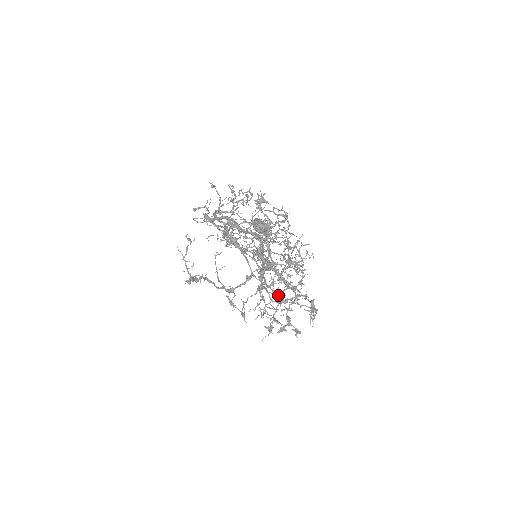
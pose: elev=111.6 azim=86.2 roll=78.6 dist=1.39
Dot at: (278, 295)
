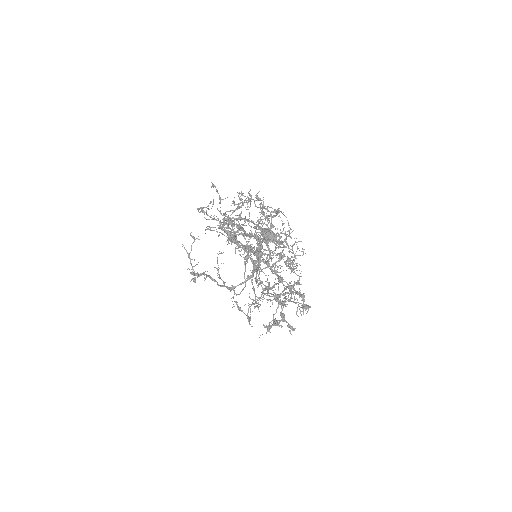
Dot at: occluded
